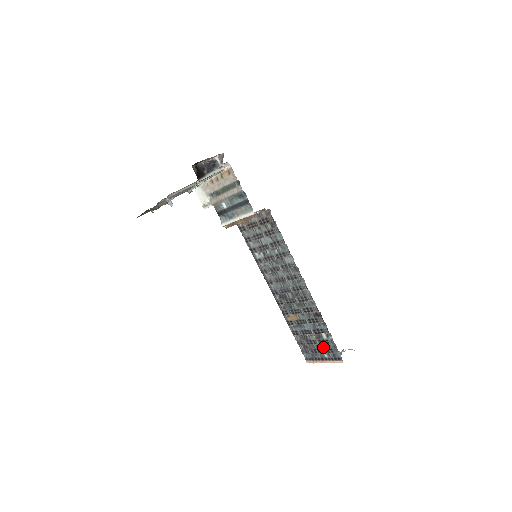
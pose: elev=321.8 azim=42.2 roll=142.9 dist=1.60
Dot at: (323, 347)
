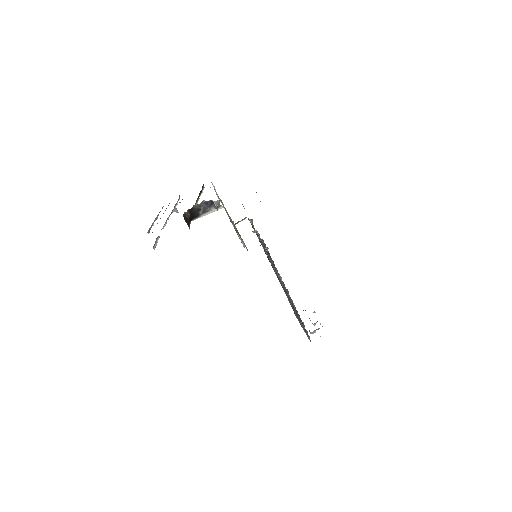
Dot at: occluded
